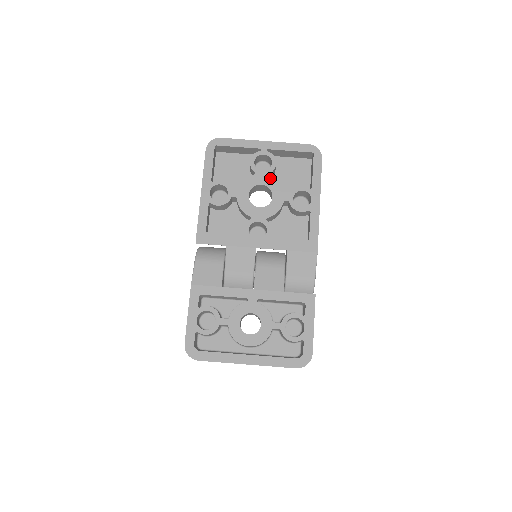
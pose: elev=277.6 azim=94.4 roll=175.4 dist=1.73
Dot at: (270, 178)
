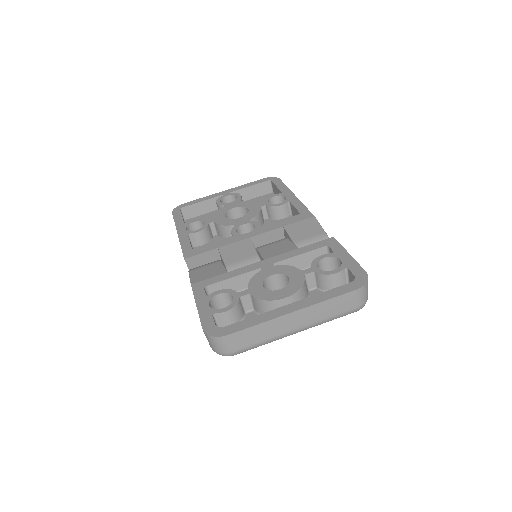
Dot at: (240, 202)
